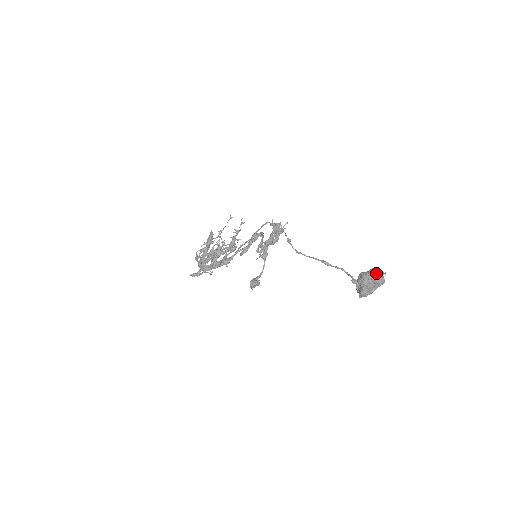
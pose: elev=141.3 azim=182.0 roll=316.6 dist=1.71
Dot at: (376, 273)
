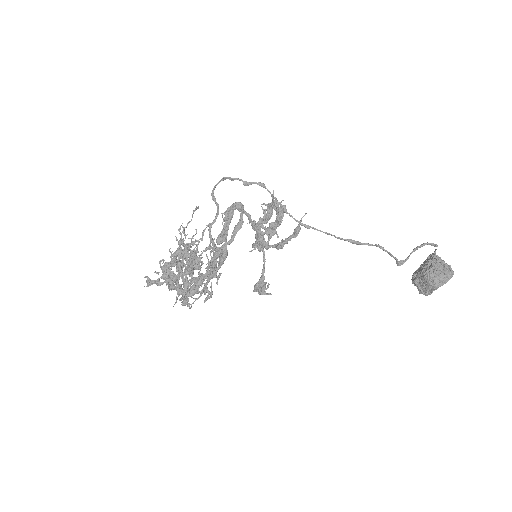
Dot at: (449, 272)
